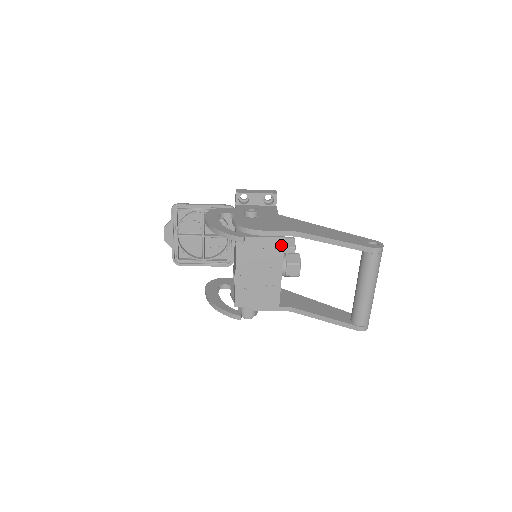
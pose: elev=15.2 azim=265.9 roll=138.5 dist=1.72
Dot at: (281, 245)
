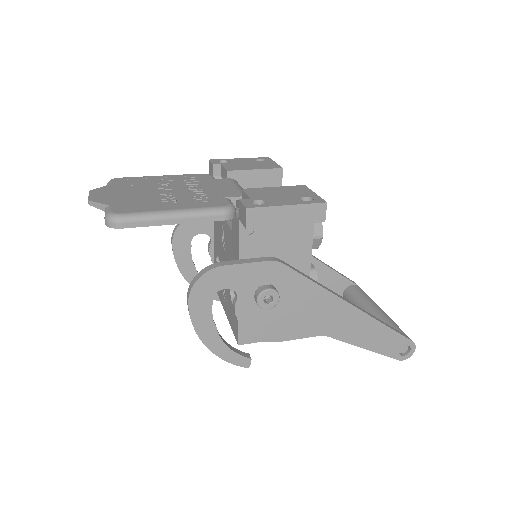
Dot at: occluded
